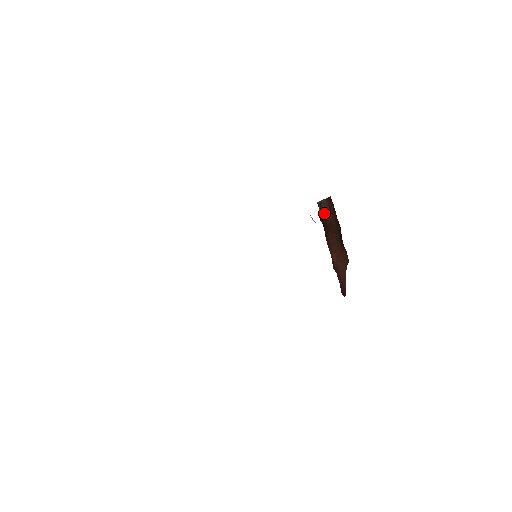
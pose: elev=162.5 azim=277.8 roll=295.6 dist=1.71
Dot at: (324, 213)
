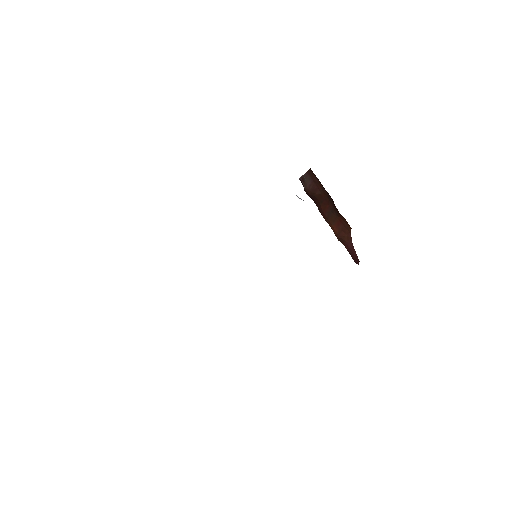
Dot at: (309, 188)
